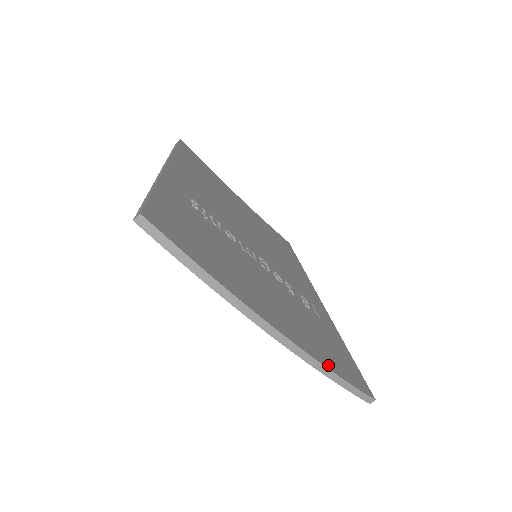
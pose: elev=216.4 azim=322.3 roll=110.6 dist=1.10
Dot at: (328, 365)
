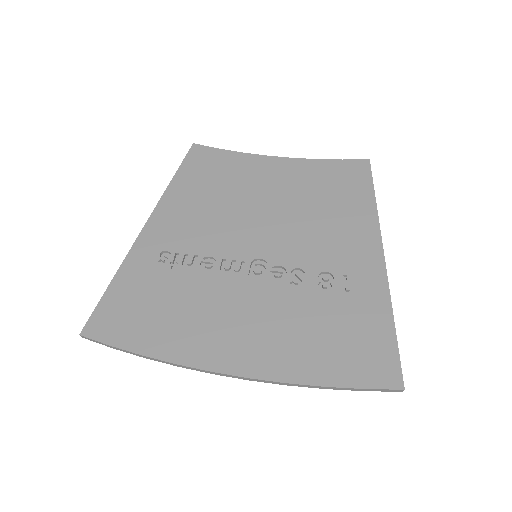
Dot at: (302, 378)
